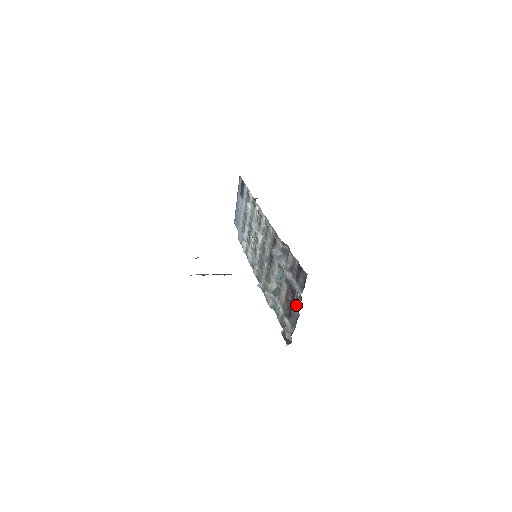
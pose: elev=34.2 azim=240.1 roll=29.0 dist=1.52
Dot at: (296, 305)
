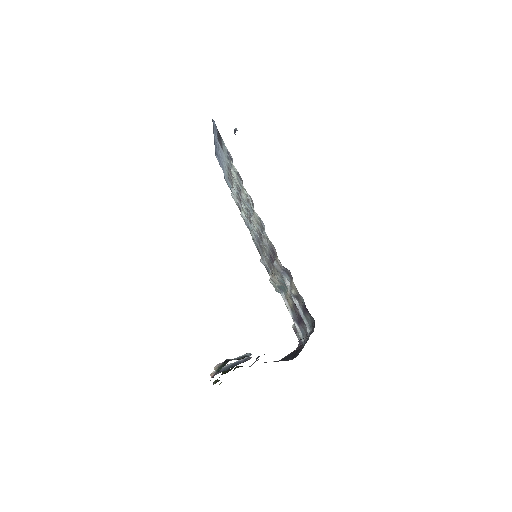
Dot at: (305, 325)
